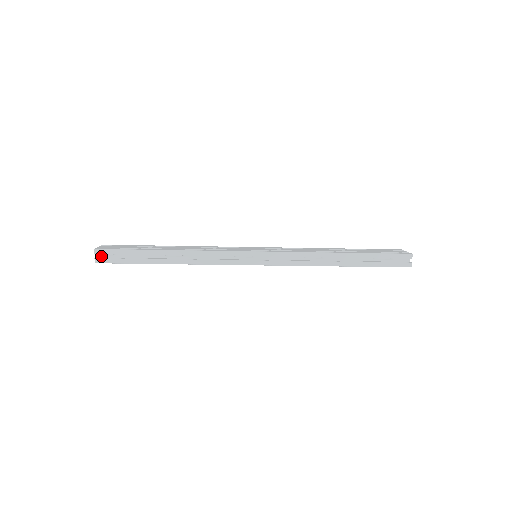
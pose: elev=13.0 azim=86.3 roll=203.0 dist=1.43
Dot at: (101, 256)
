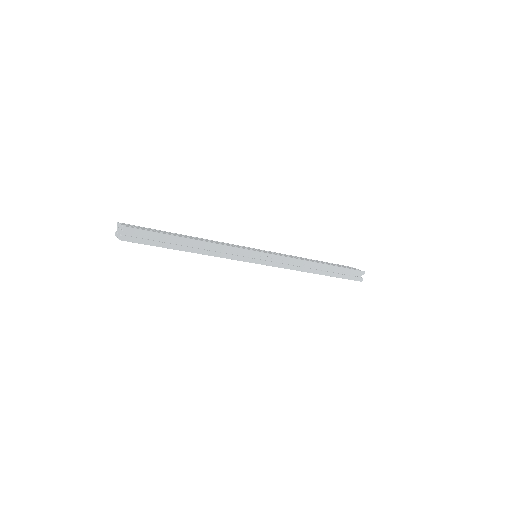
Dot at: (126, 234)
